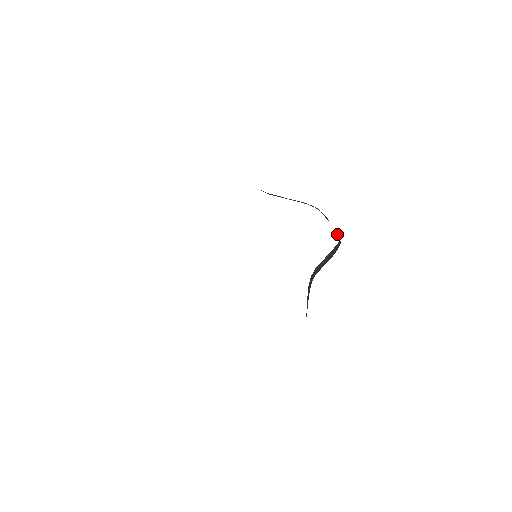
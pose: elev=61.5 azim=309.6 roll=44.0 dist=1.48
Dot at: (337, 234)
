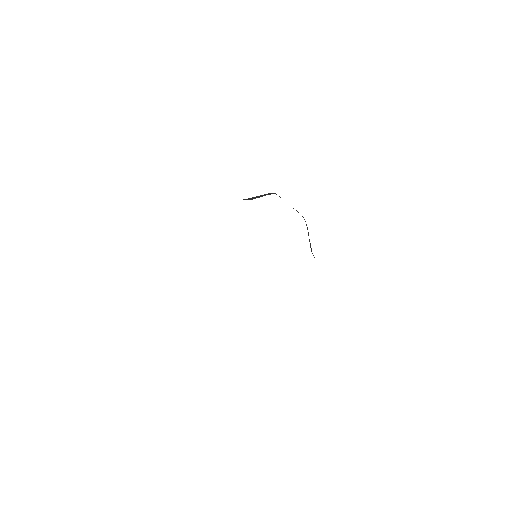
Dot at: occluded
